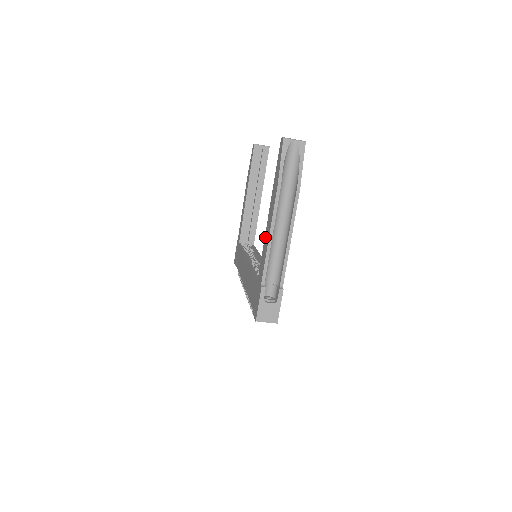
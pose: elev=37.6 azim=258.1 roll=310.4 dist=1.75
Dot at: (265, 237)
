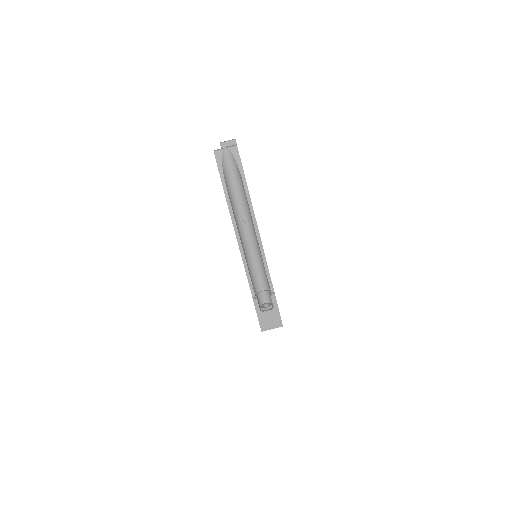
Dot at: occluded
